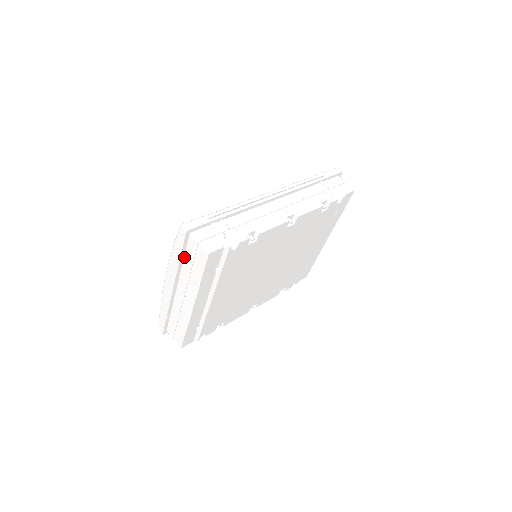
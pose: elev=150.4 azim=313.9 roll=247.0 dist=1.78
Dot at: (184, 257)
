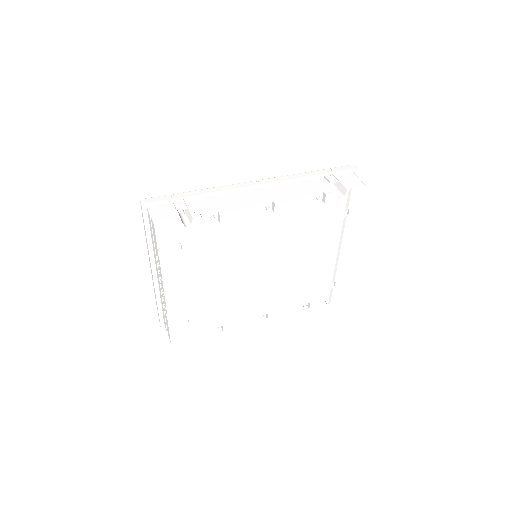
Dot at: (151, 236)
